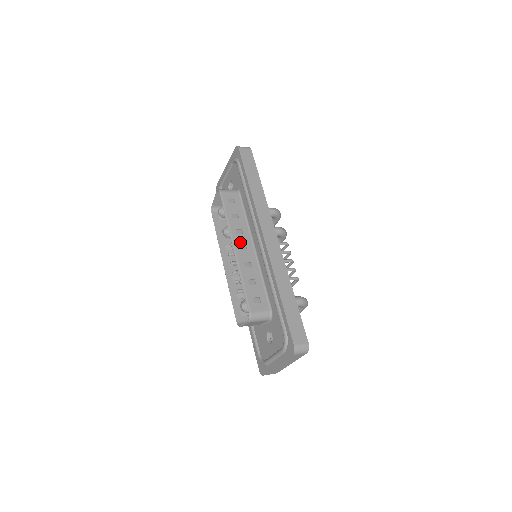
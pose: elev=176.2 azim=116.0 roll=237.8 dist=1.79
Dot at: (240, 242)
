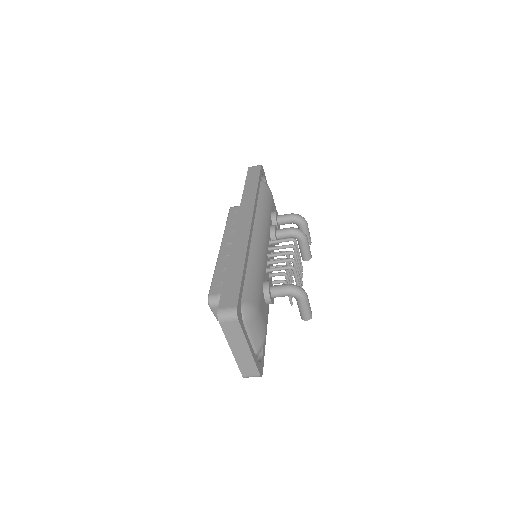
Dot at: (229, 241)
